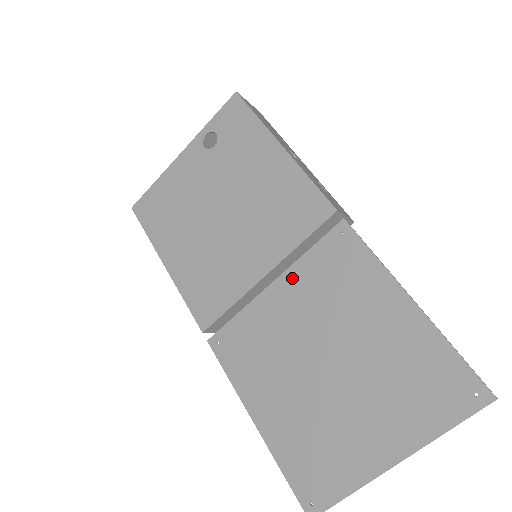
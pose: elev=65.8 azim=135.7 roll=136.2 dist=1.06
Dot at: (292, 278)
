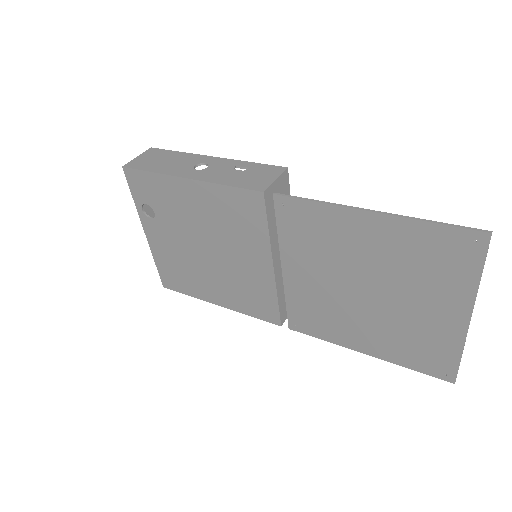
Dot at: (289, 257)
